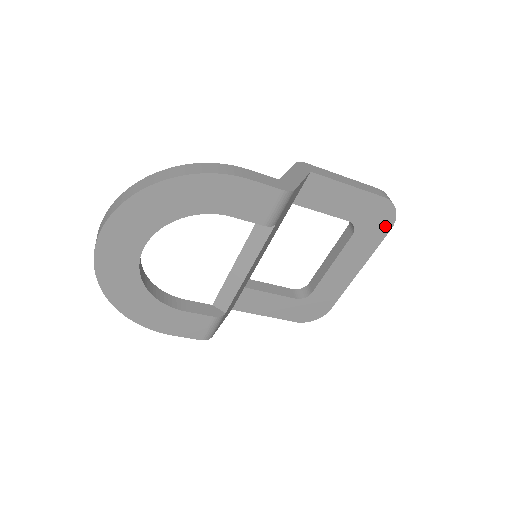
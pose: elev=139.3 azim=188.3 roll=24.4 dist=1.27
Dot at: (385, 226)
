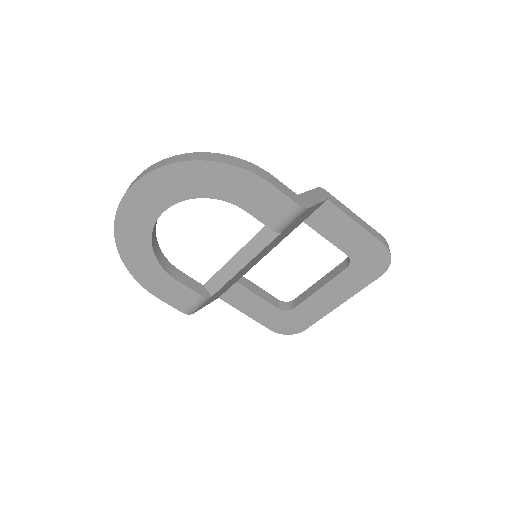
Dot at: (377, 271)
